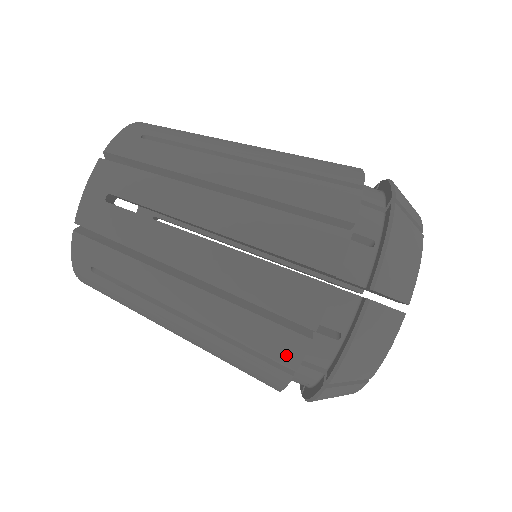
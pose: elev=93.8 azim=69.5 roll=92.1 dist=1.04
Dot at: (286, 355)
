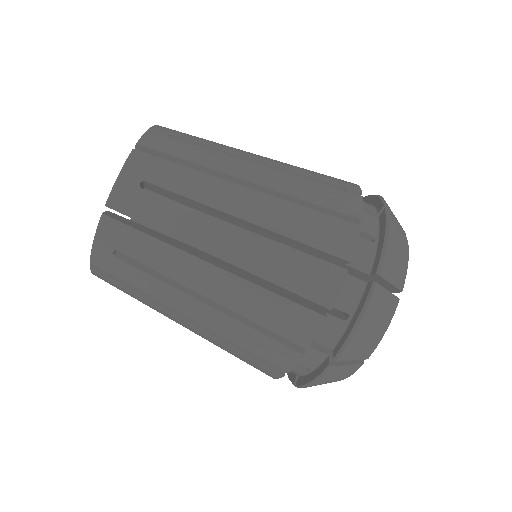
Dot at: (301, 334)
